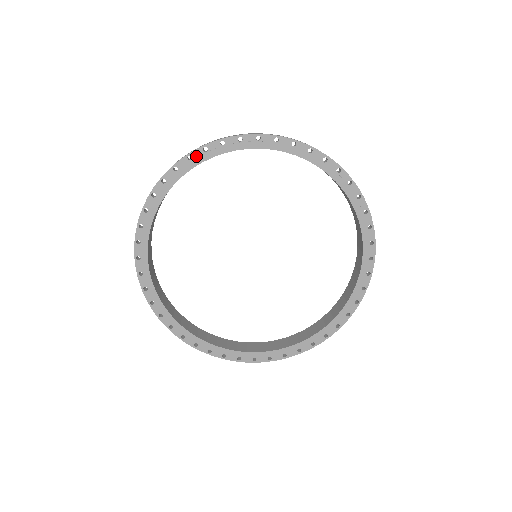
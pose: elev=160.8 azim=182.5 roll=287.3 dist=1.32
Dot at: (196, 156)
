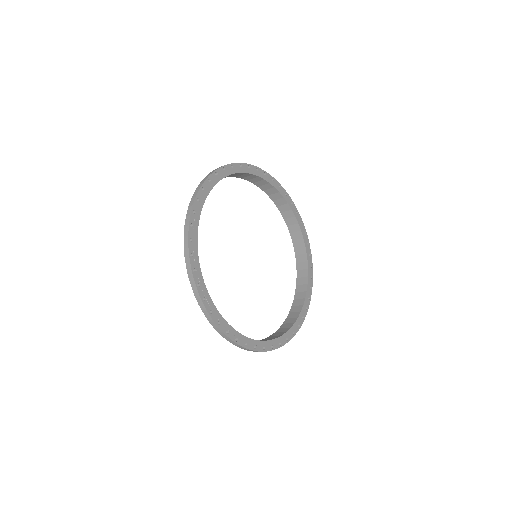
Dot at: (227, 169)
